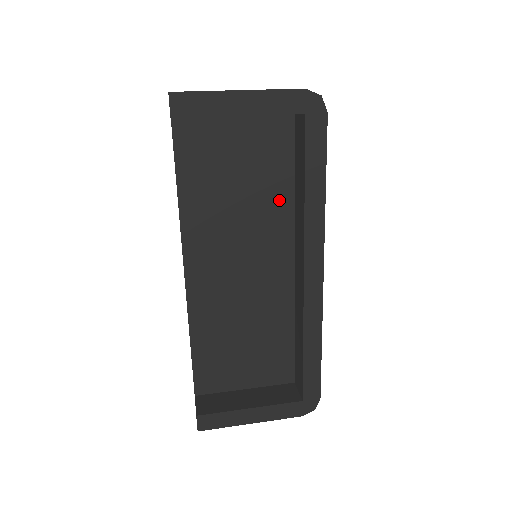
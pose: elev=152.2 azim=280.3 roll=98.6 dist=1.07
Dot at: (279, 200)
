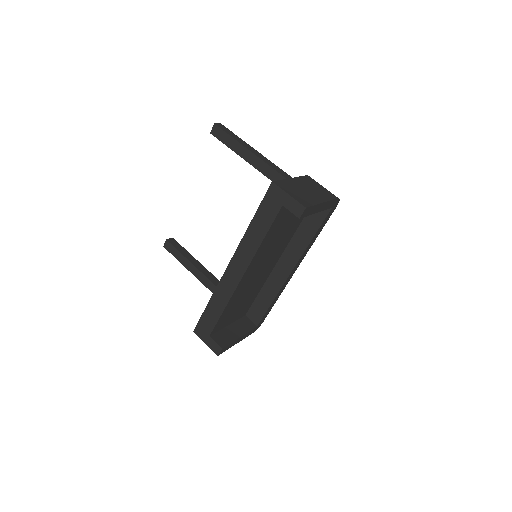
Dot at: (290, 235)
